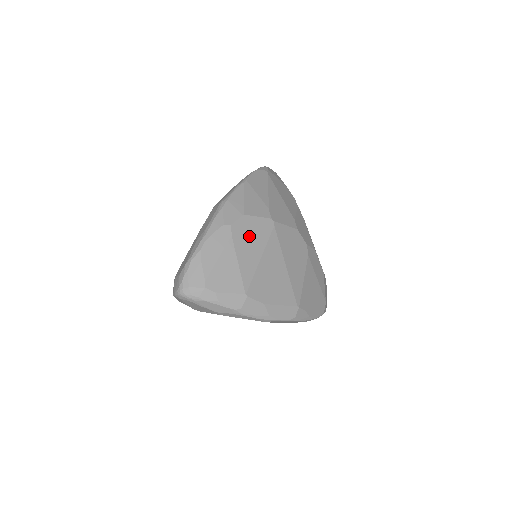
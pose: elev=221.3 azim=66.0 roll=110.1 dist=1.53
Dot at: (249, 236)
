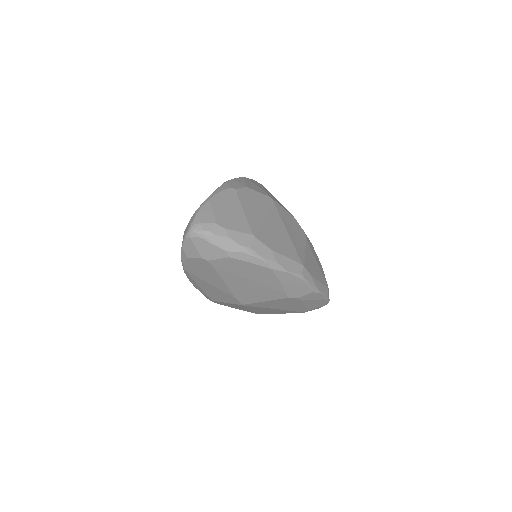
Dot at: (252, 201)
